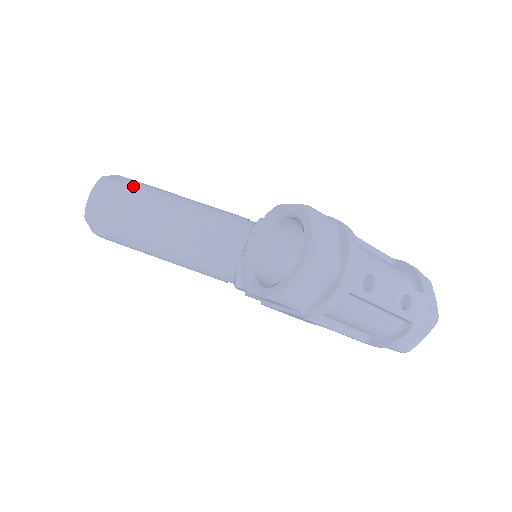
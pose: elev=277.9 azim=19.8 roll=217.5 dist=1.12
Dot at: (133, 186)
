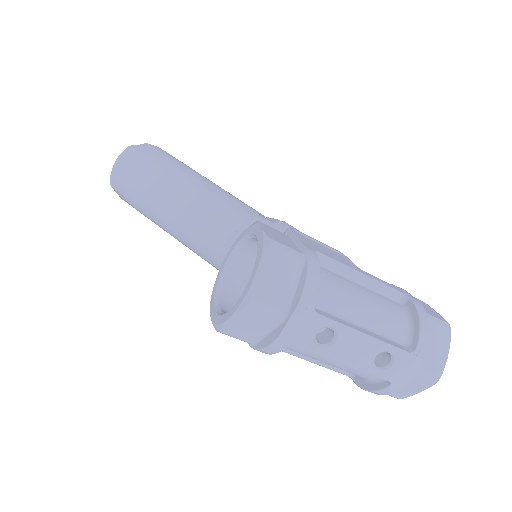
Dot at: (152, 161)
